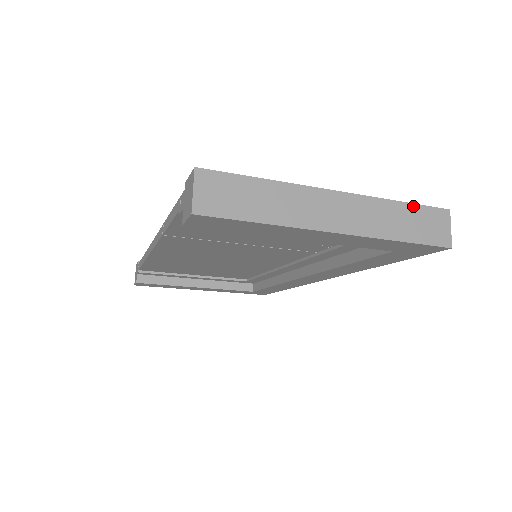
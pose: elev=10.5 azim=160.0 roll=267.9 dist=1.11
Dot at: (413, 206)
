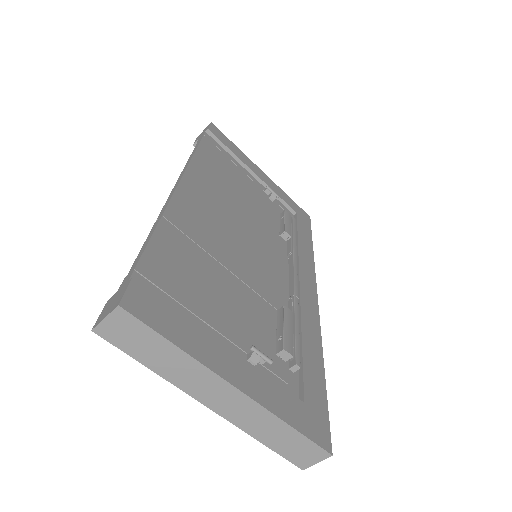
Dot at: (300, 435)
